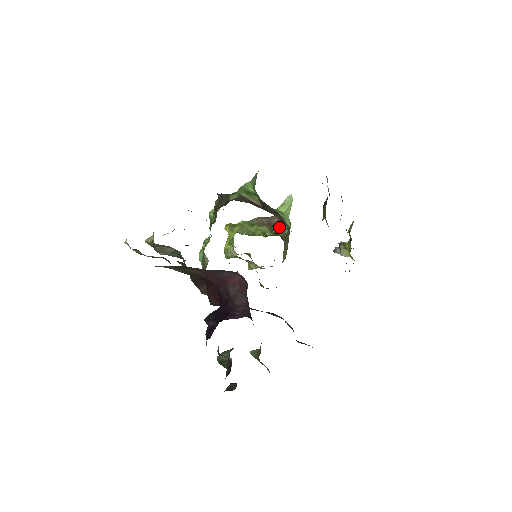
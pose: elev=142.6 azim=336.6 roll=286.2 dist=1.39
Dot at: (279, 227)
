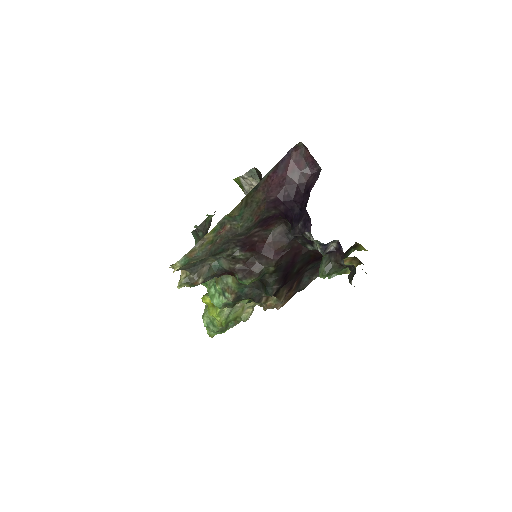
Dot at: occluded
